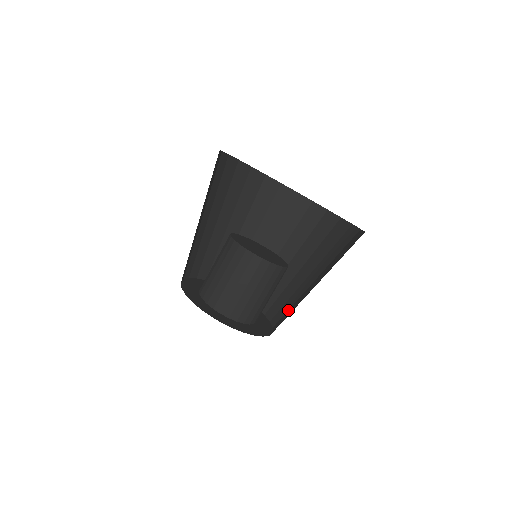
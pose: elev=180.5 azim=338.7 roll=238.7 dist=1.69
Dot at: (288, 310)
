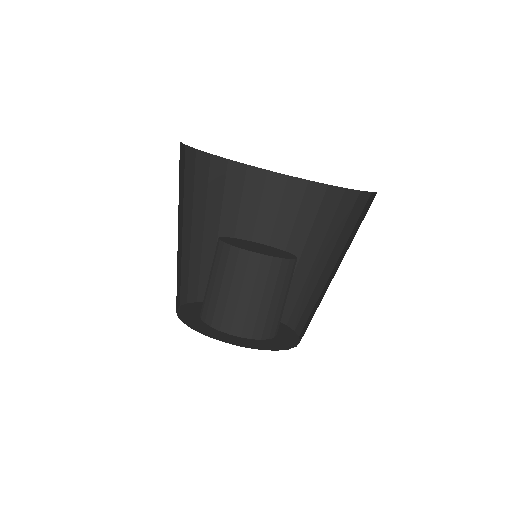
Dot at: (298, 300)
